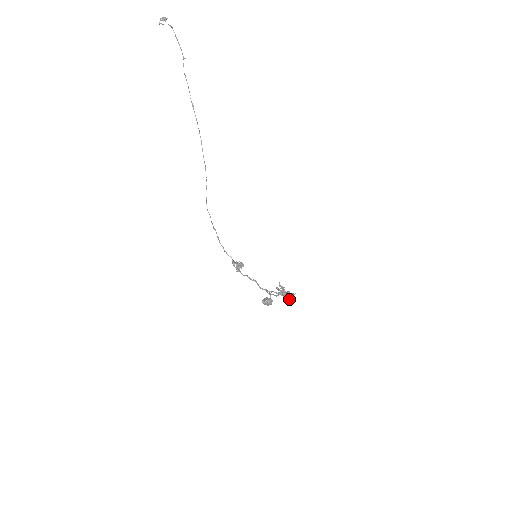
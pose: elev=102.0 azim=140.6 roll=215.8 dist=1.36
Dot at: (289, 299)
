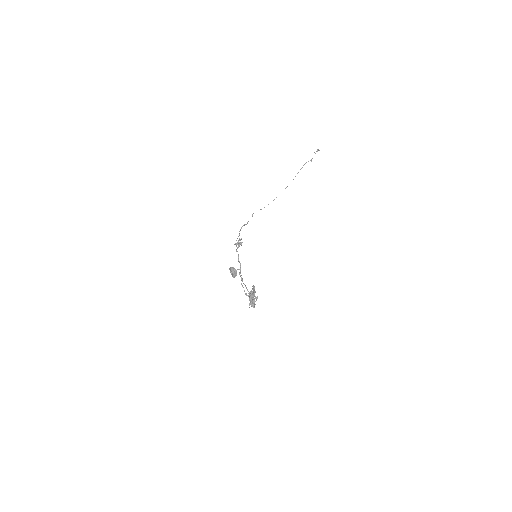
Dot at: (252, 304)
